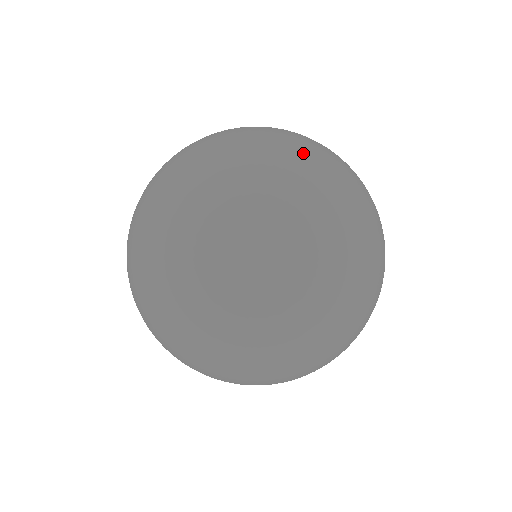
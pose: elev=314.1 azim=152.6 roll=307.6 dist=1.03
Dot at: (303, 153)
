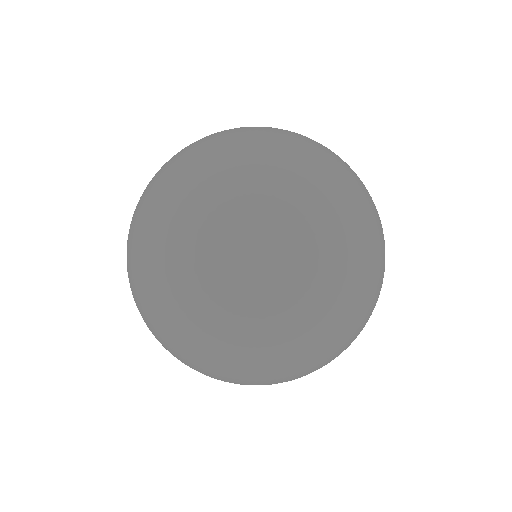
Dot at: occluded
